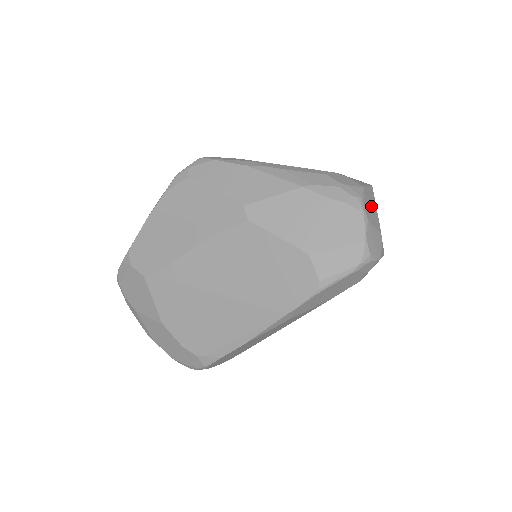
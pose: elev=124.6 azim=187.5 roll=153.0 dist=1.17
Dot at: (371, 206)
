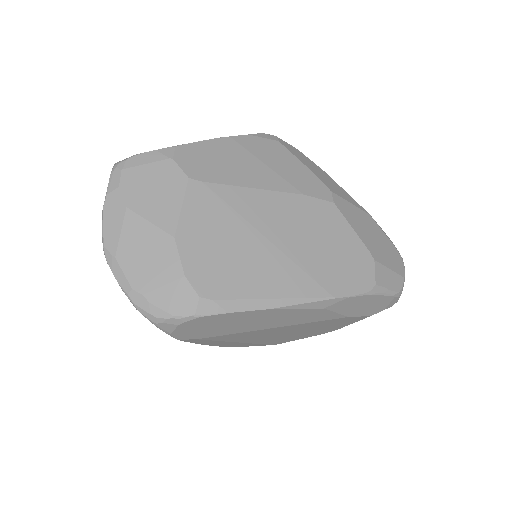
Dot at: occluded
